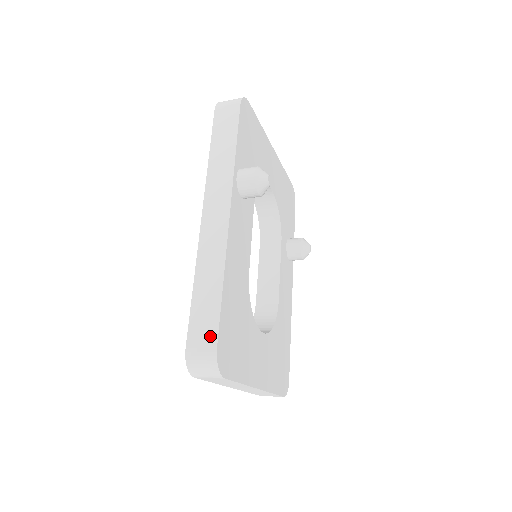
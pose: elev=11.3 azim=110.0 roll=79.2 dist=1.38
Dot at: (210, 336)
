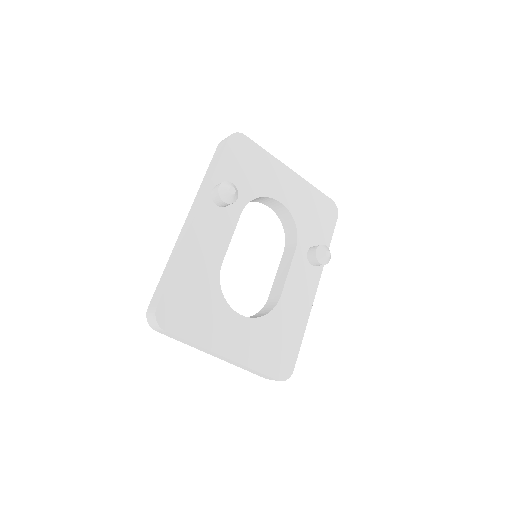
Dot at: (158, 299)
